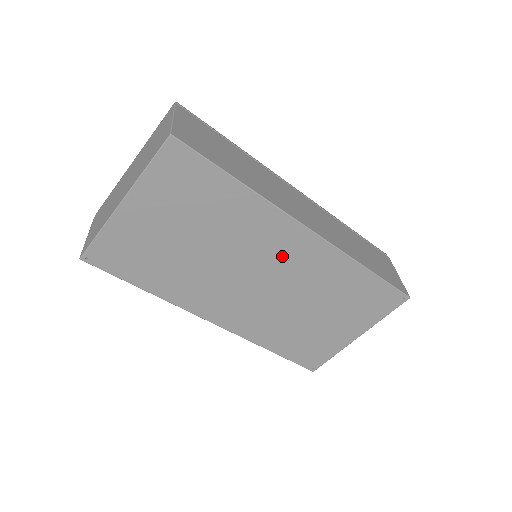
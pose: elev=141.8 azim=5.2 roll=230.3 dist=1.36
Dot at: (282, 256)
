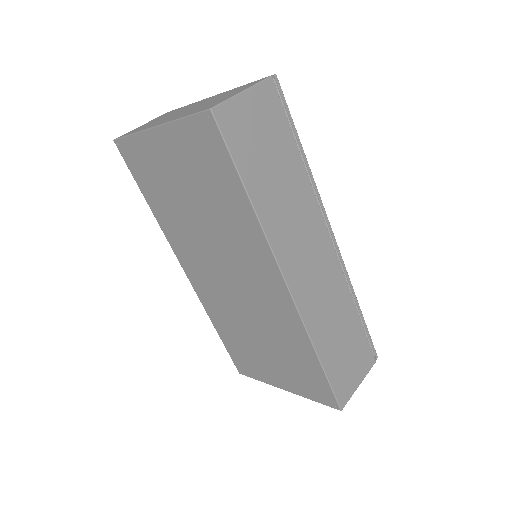
Dot at: (255, 280)
